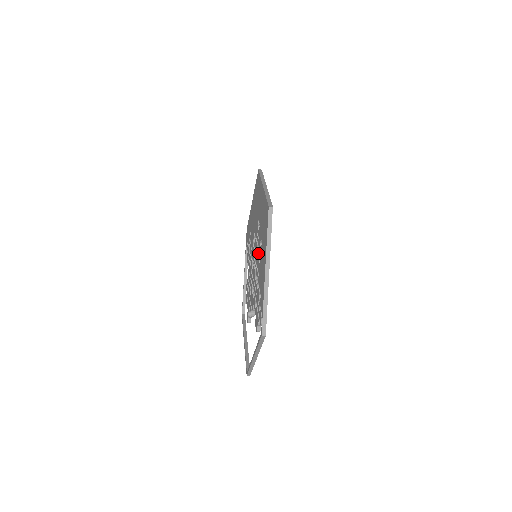
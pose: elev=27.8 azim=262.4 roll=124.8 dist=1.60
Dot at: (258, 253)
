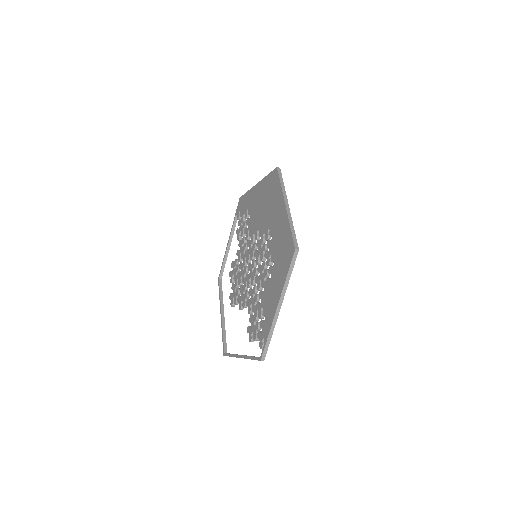
Dot at: (264, 266)
